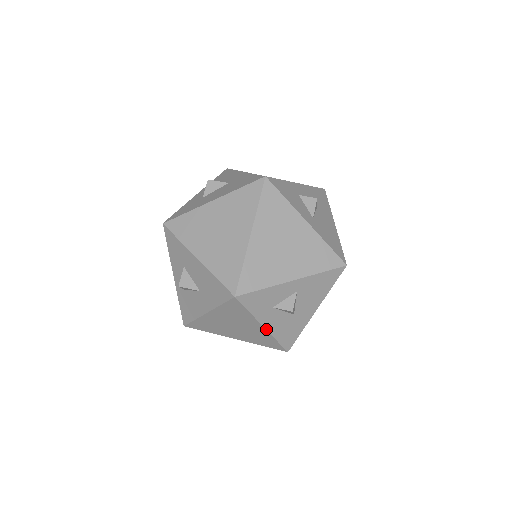
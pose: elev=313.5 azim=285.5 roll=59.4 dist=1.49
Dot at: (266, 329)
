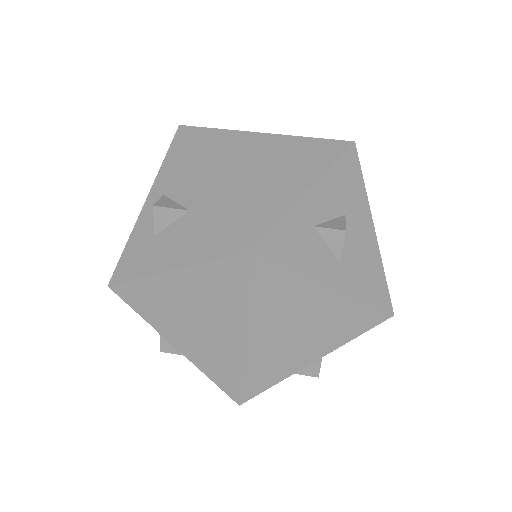
Dot at: occluded
